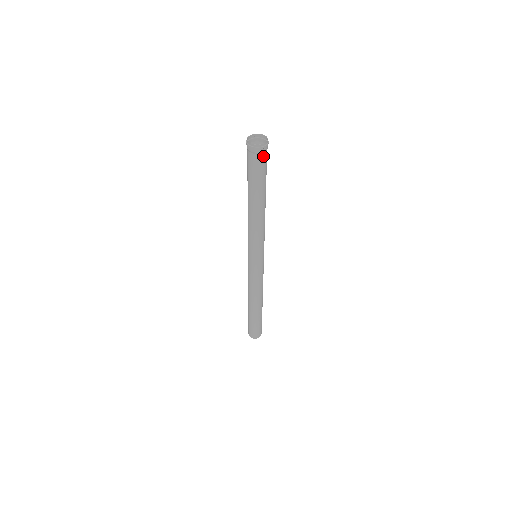
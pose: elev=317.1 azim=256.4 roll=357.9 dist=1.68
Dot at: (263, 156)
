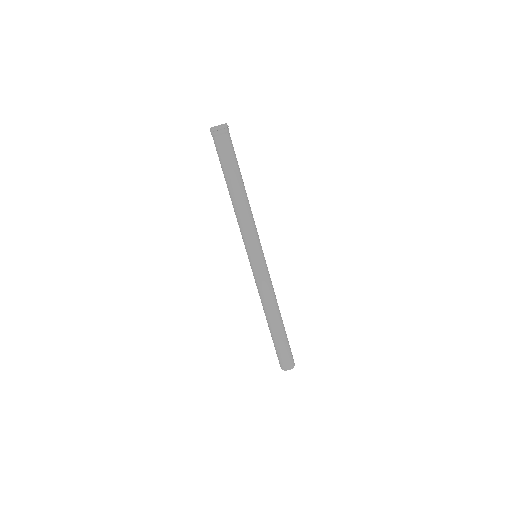
Dot at: (221, 139)
